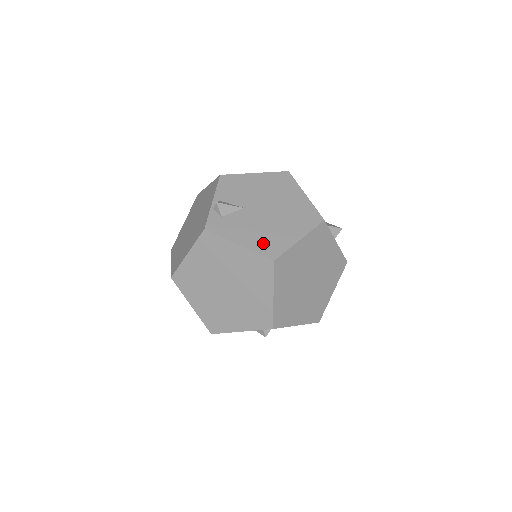
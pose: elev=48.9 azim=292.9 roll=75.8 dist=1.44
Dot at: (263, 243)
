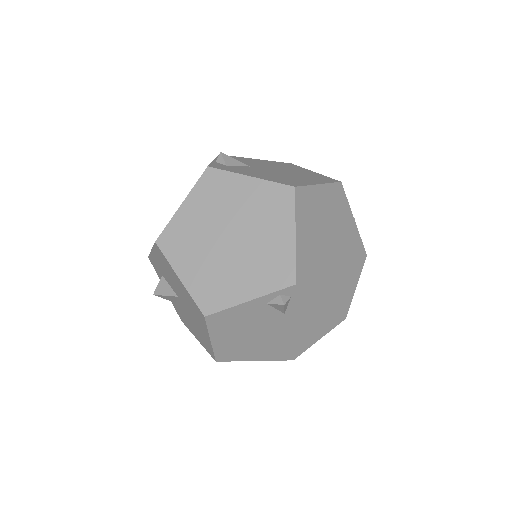
Dot at: (278, 179)
